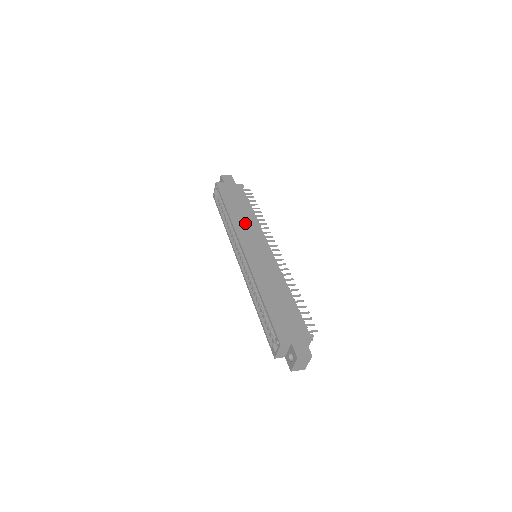
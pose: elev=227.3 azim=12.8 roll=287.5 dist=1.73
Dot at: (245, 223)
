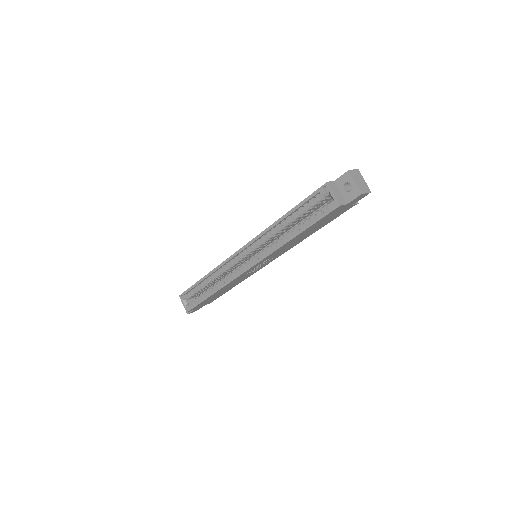
Dot at: occluded
